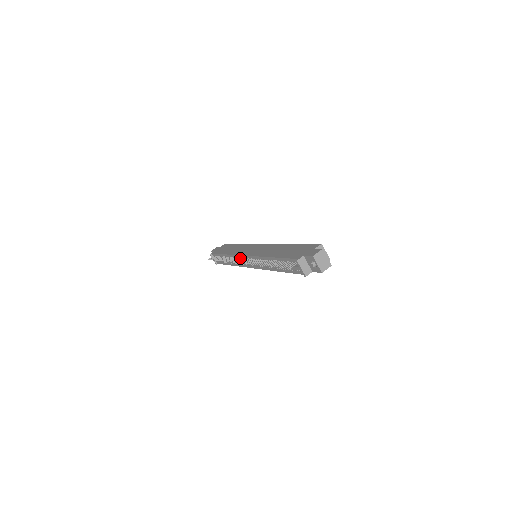
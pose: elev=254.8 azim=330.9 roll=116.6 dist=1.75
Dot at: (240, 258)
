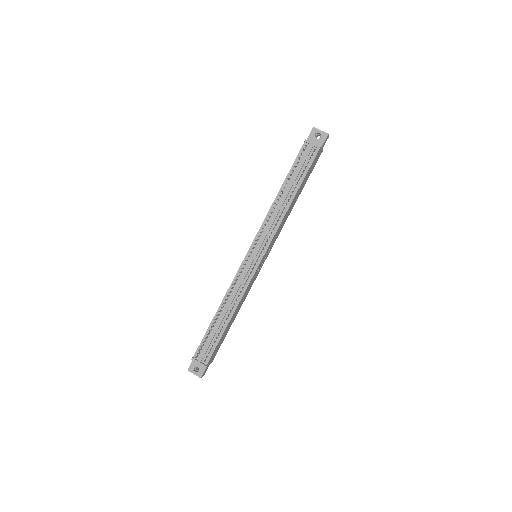
Dot at: (242, 268)
